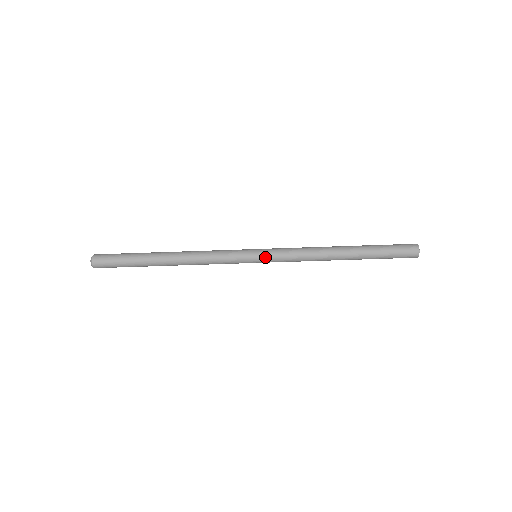
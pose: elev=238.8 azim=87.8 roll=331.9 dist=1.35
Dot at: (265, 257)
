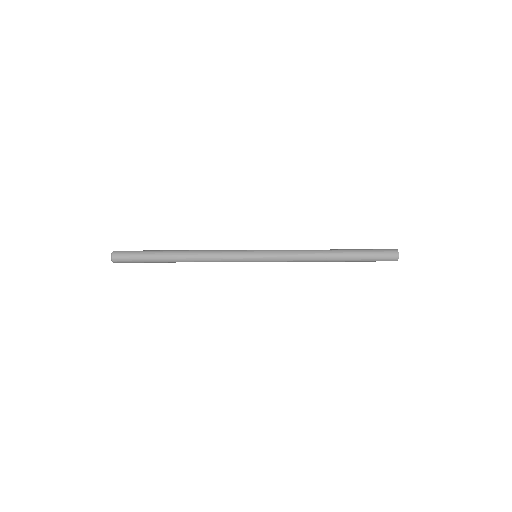
Dot at: (264, 257)
